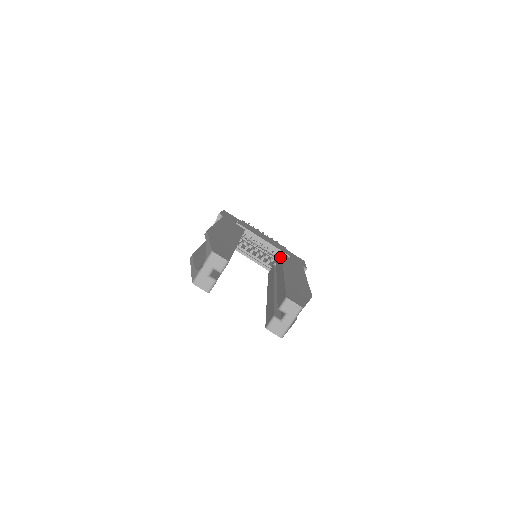
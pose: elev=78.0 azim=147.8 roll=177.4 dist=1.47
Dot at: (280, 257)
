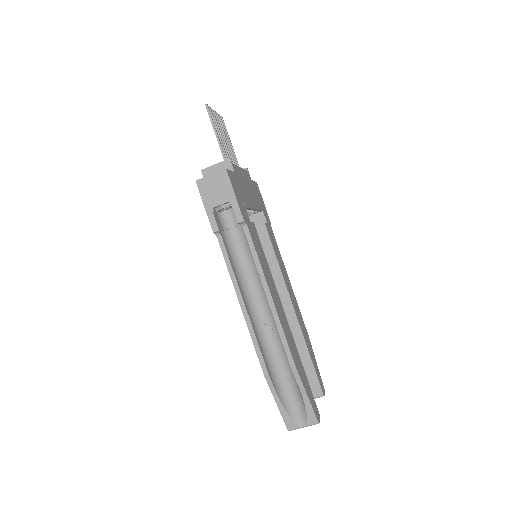
Dot at: (267, 240)
